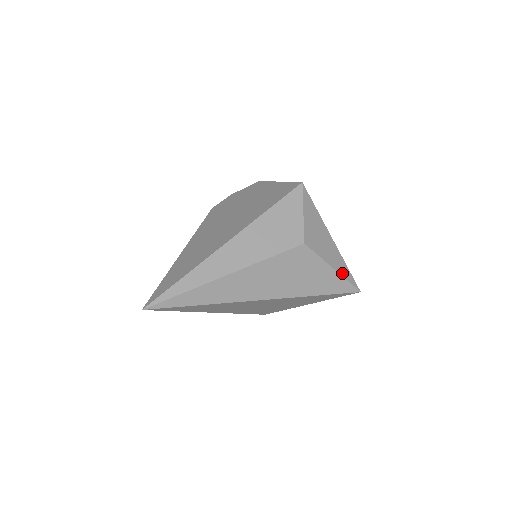
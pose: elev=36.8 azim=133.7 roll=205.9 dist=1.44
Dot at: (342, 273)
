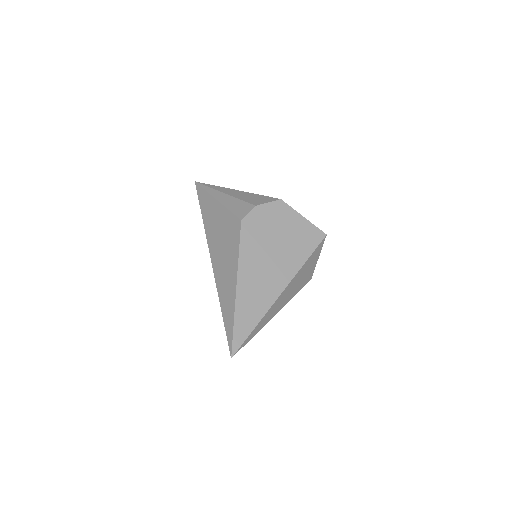
Dot at: occluded
